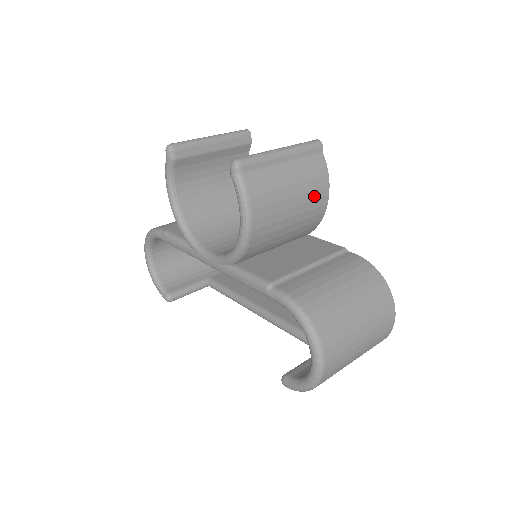
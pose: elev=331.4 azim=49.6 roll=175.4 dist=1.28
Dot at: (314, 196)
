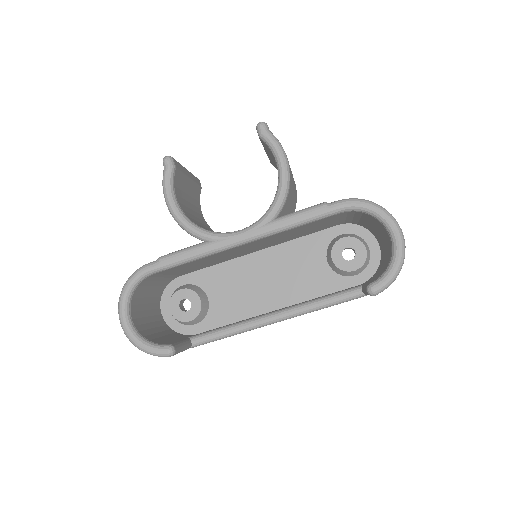
Dot at: occluded
